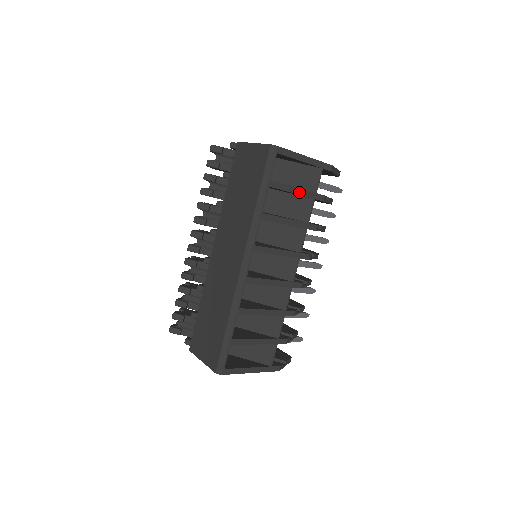
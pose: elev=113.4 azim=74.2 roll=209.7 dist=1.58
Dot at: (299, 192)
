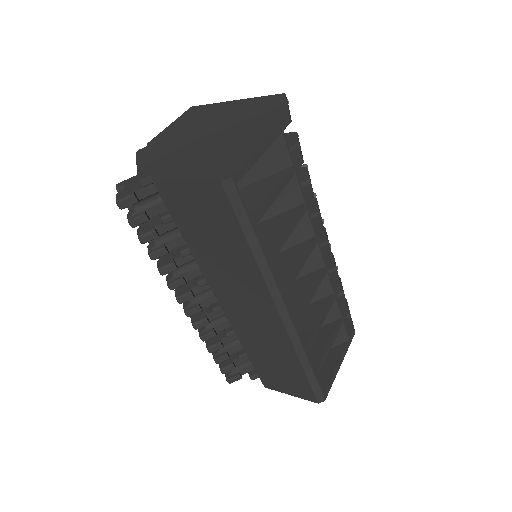
Dot at: (280, 188)
